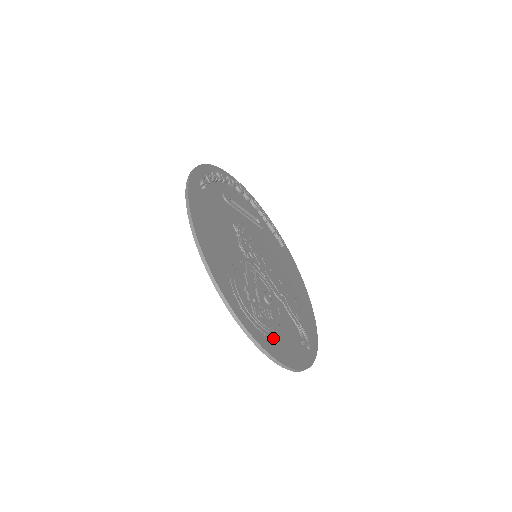
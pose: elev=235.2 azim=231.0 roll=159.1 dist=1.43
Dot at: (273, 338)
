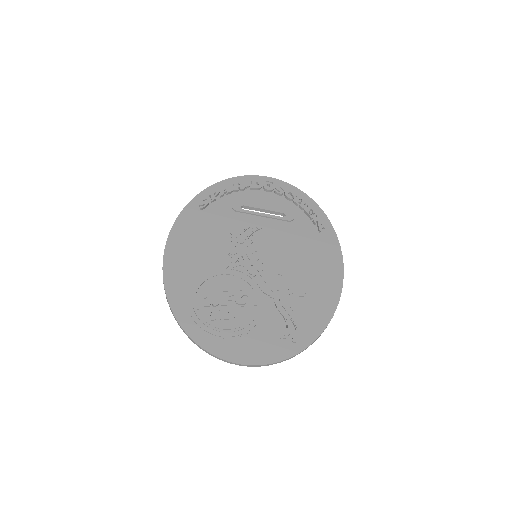
Dot at: (227, 337)
